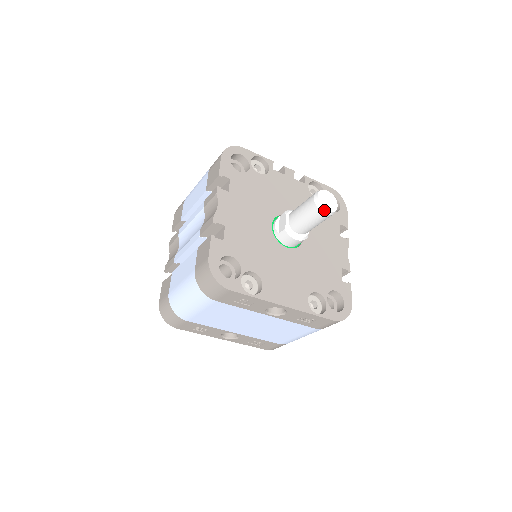
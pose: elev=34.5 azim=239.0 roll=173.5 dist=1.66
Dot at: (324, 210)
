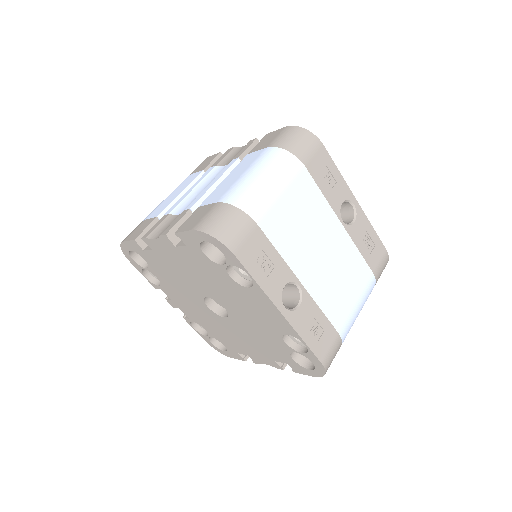
Dot at: occluded
